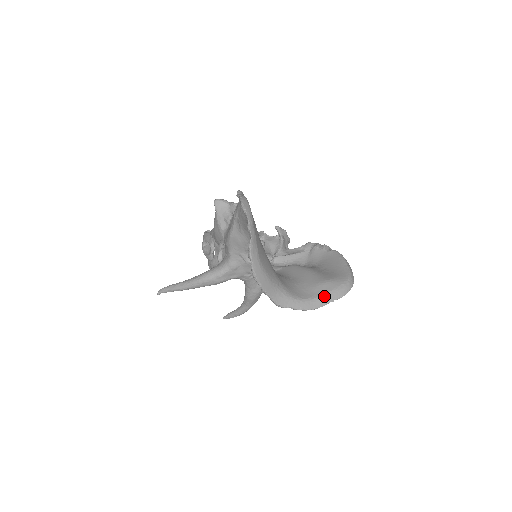
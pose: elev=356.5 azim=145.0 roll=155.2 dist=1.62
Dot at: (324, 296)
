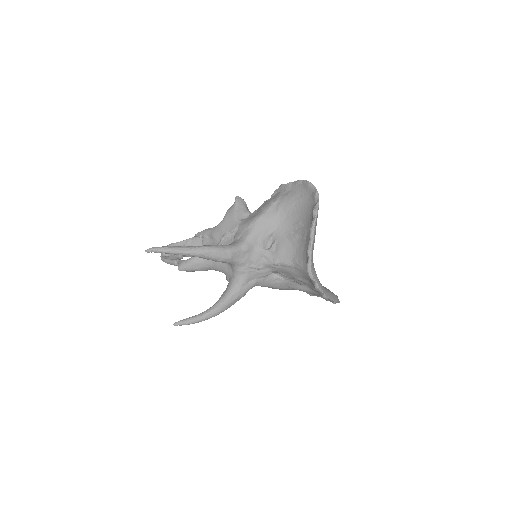
Dot at: (330, 292)
